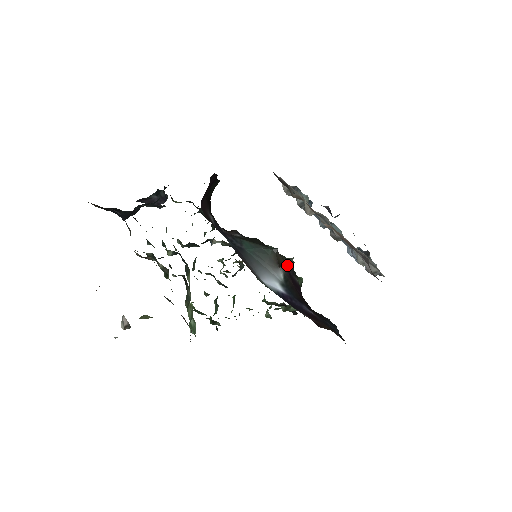
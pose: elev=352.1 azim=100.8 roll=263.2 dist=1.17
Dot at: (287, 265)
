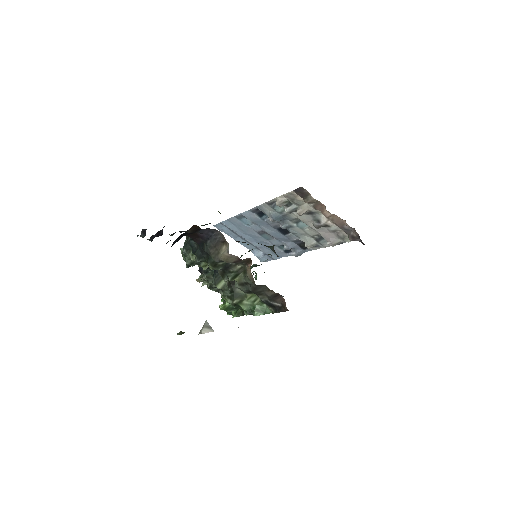
Dot at: occluded
